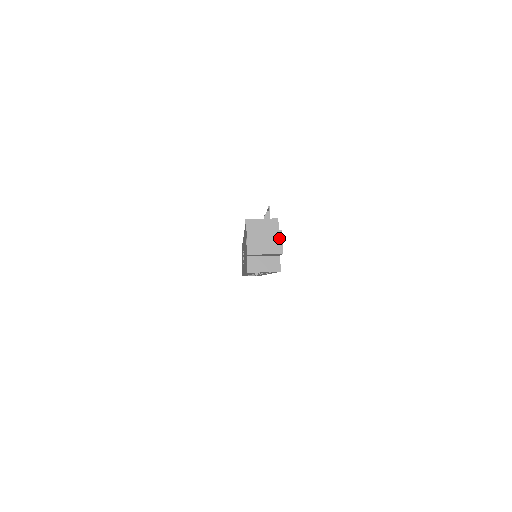
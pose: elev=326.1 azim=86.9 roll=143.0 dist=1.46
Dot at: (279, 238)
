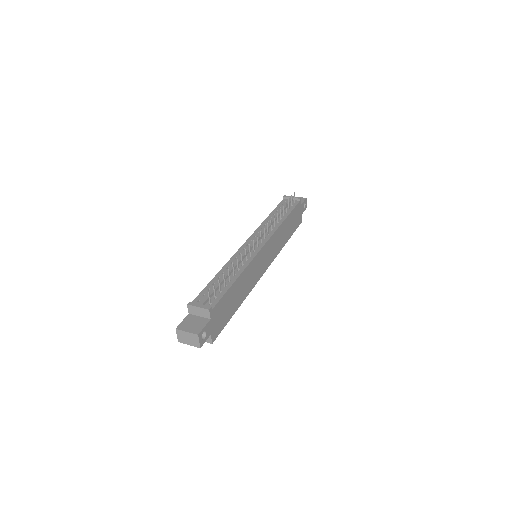
Dot at: (197, 339)
